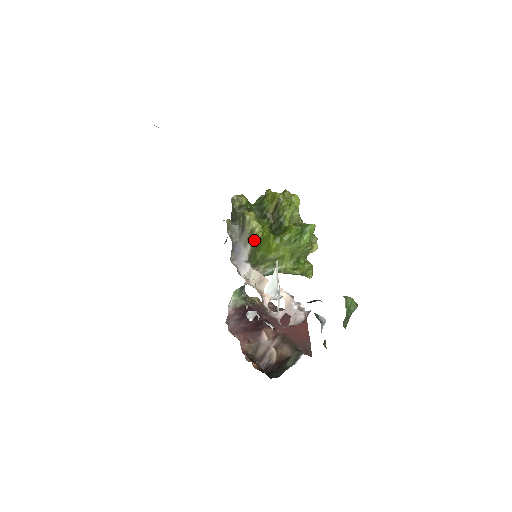
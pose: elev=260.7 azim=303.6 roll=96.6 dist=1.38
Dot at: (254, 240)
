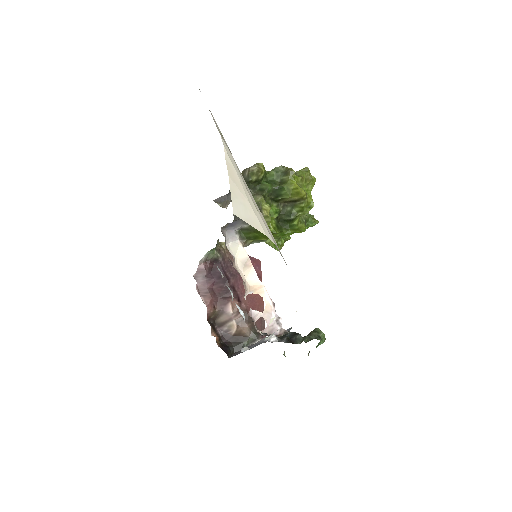
Dot at: occluded
